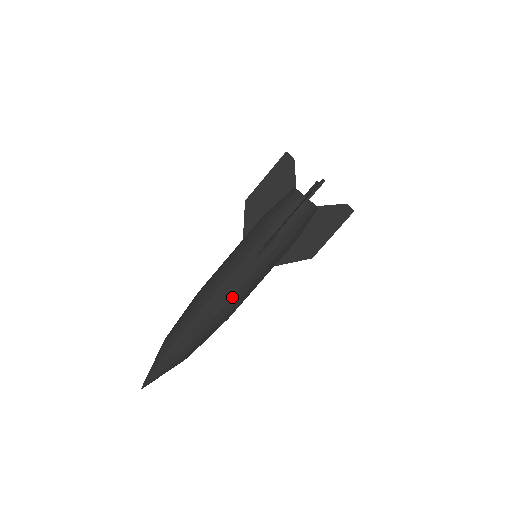
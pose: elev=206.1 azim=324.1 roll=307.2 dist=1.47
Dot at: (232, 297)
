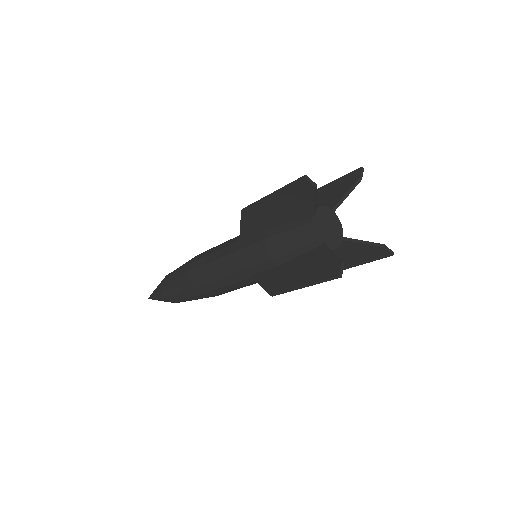
Dot at: (225, 291)
